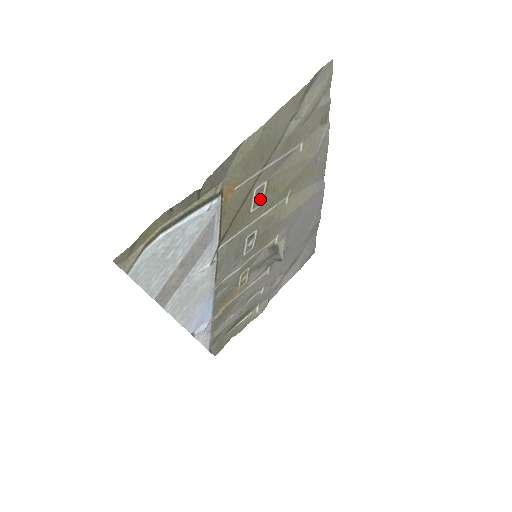
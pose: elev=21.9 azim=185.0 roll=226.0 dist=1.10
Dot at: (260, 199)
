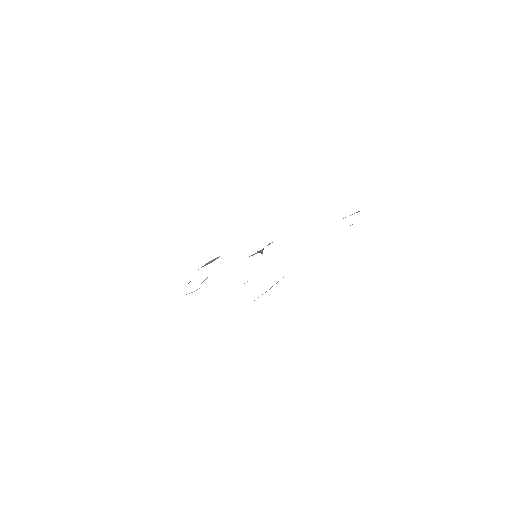
Dot at: occluded
